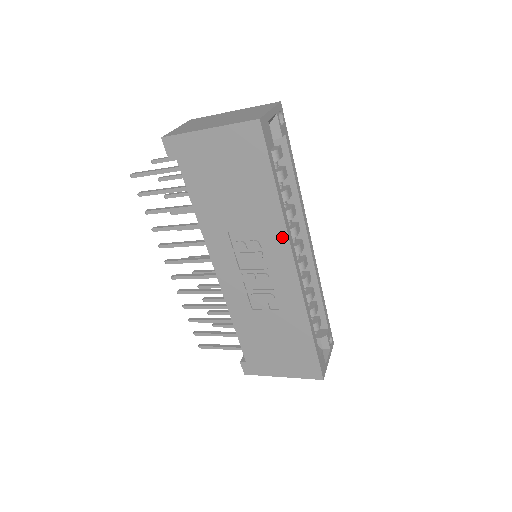
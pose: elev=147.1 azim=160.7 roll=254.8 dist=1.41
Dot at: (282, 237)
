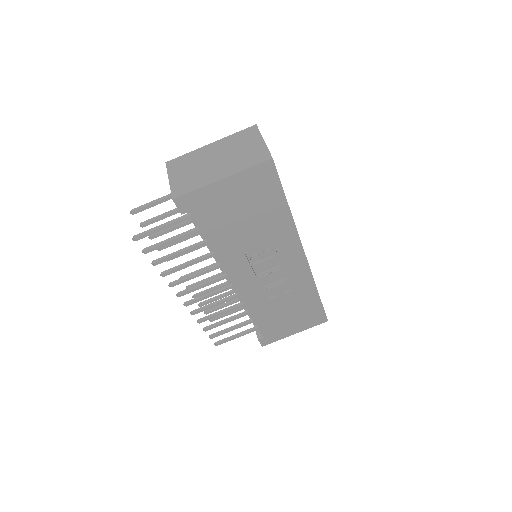
Dot at: (294, 239)
